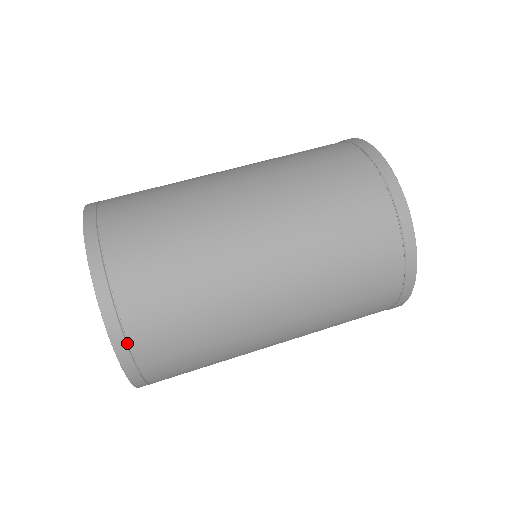
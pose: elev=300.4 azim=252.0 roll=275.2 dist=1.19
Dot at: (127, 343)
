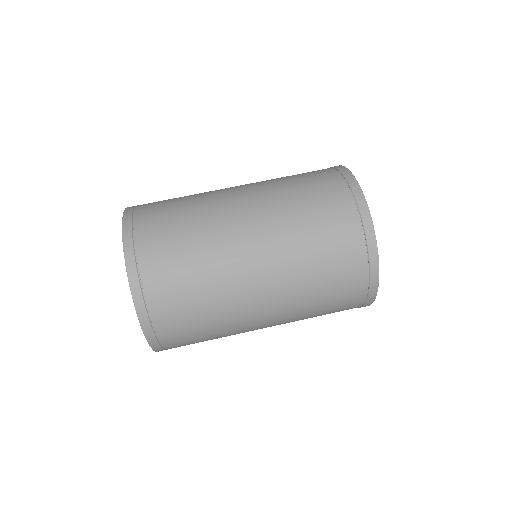
Dot at: (159, 342)
